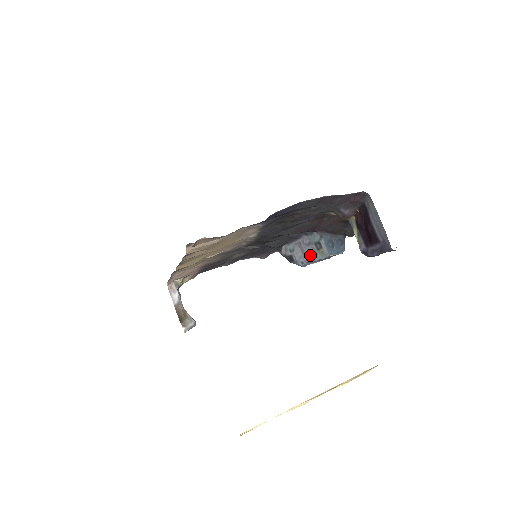
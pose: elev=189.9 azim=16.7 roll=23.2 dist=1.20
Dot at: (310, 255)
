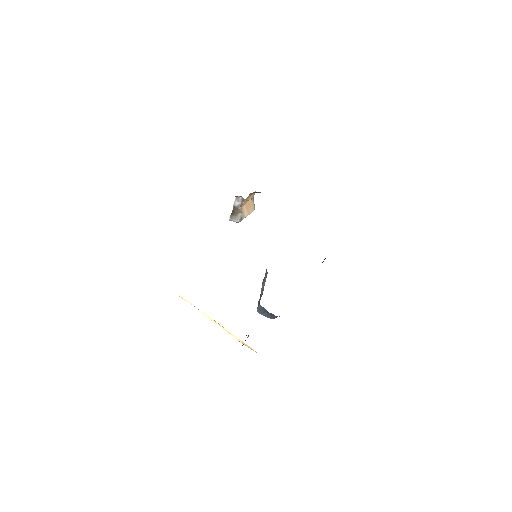
Dot at: occluded
